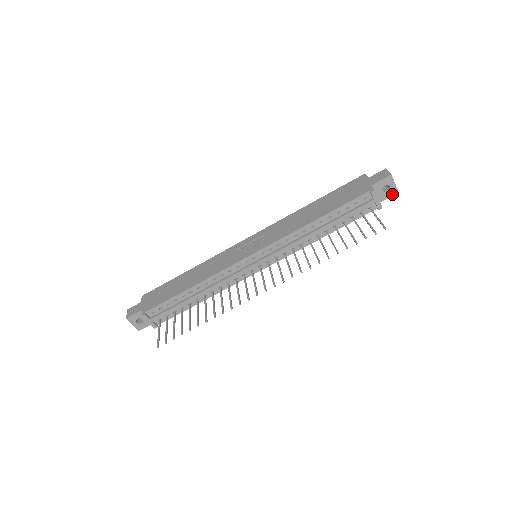
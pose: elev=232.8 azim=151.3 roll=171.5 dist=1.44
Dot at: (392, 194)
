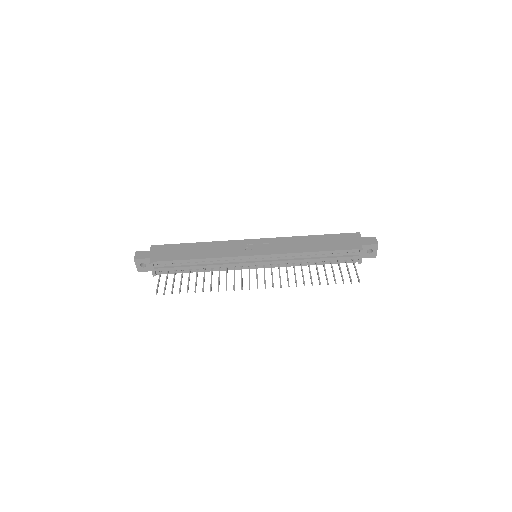
Dot at: (371, 256)
